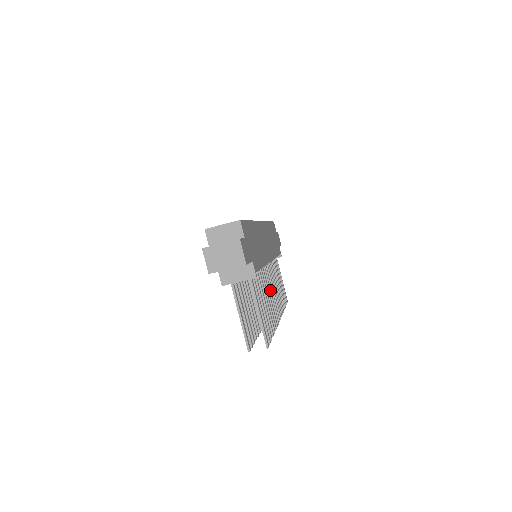
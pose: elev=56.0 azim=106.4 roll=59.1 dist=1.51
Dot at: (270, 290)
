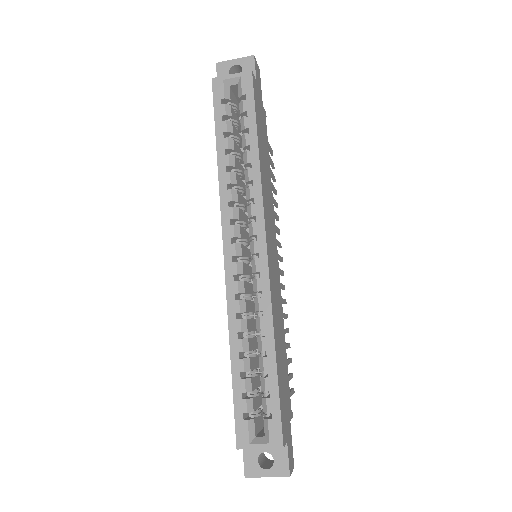
Dot at: occluded
